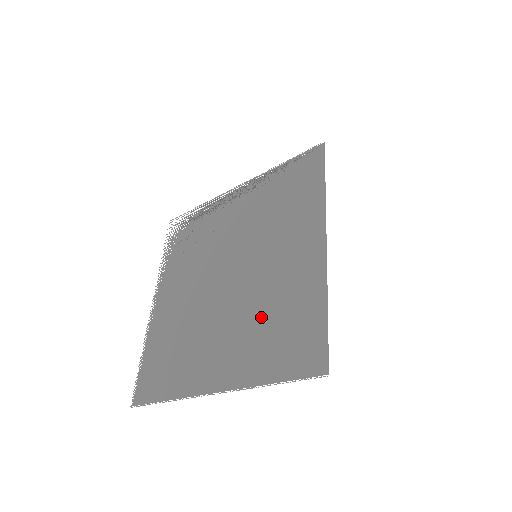
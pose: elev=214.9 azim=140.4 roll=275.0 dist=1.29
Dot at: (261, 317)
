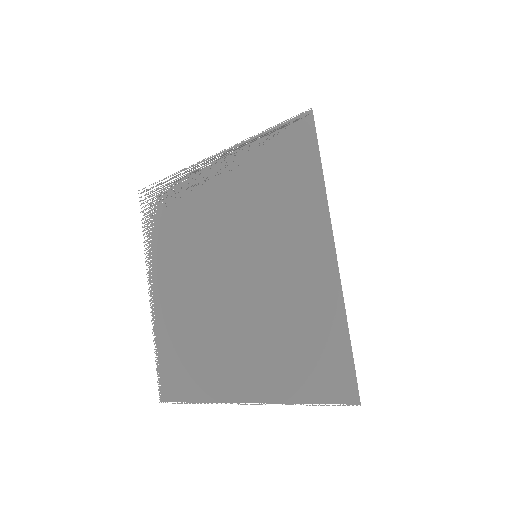
Dot at: (277, 331)
